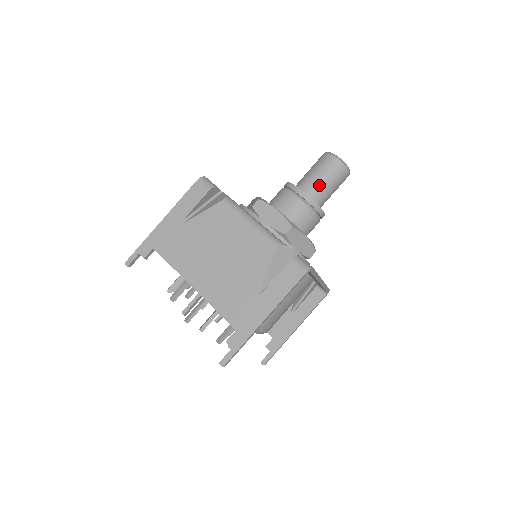
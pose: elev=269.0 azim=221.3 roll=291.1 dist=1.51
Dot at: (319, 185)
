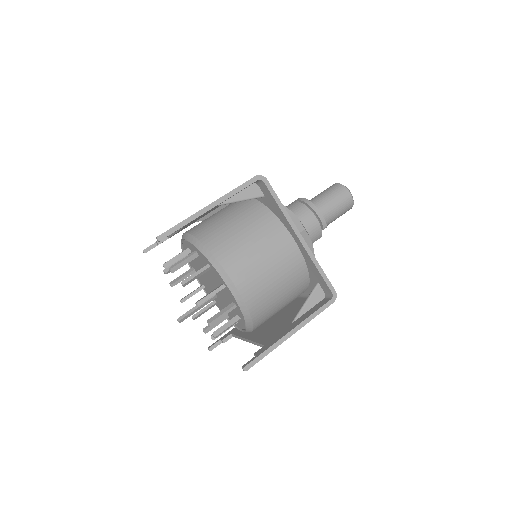
Dot at: (317, 197)
